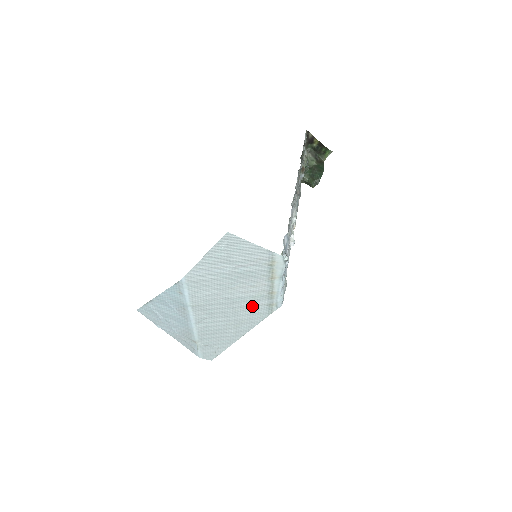
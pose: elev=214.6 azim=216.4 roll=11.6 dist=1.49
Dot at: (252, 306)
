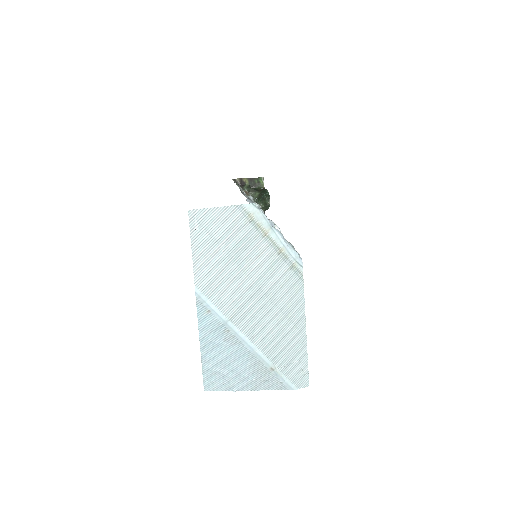
Dot at: (279, 280)
